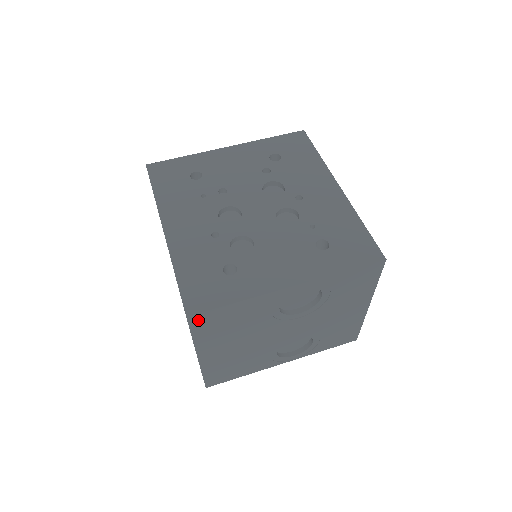
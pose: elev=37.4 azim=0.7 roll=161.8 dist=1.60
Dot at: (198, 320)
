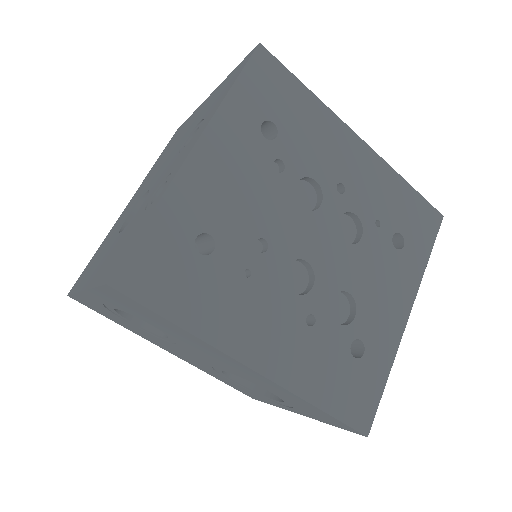
Dot at: occluded
